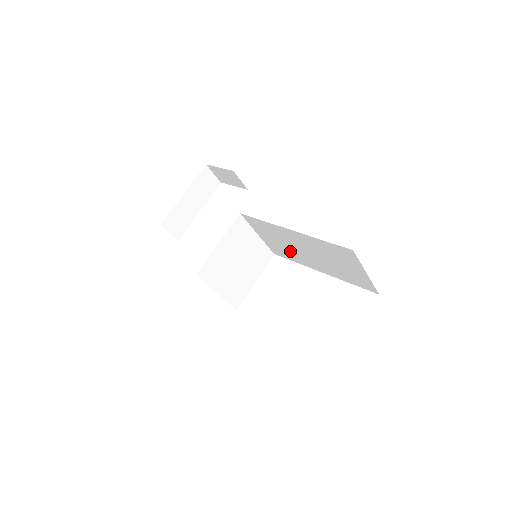
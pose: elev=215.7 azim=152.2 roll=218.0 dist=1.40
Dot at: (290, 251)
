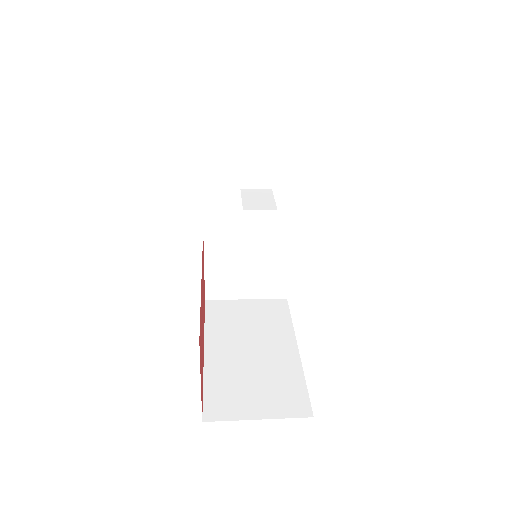
Dot at: occluded
